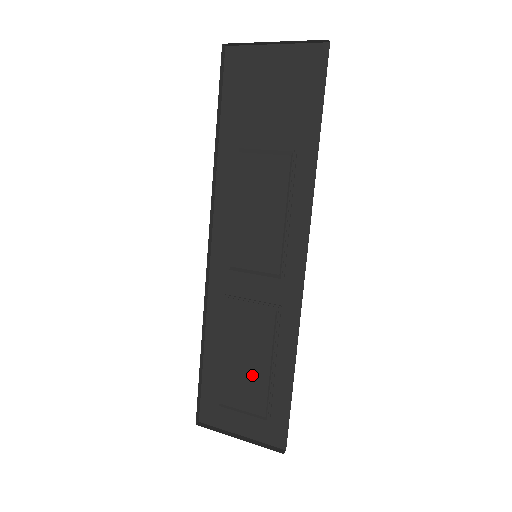
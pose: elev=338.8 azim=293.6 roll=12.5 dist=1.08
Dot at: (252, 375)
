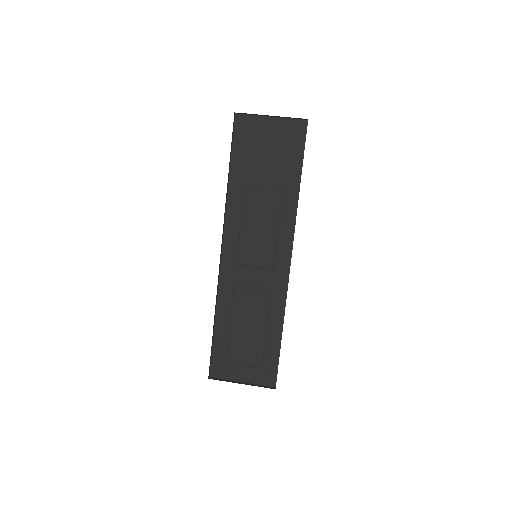
Dot at: (252, 338)
